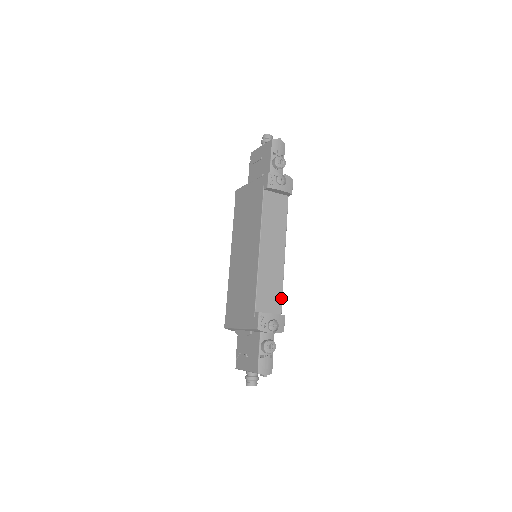
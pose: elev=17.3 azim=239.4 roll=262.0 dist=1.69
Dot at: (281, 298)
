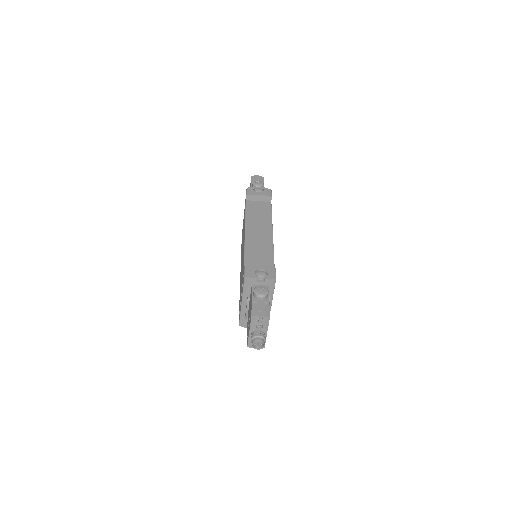
Dot at: (273, 262)
